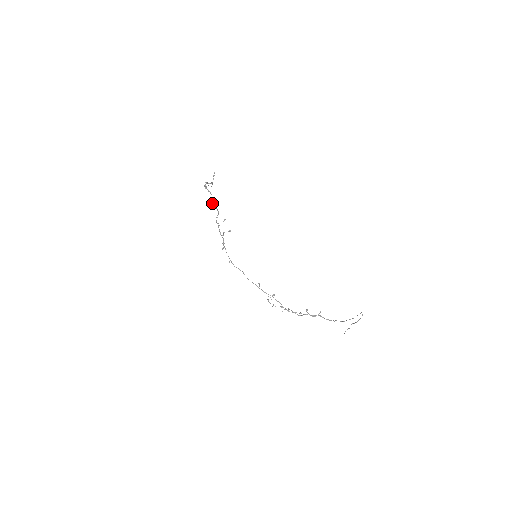
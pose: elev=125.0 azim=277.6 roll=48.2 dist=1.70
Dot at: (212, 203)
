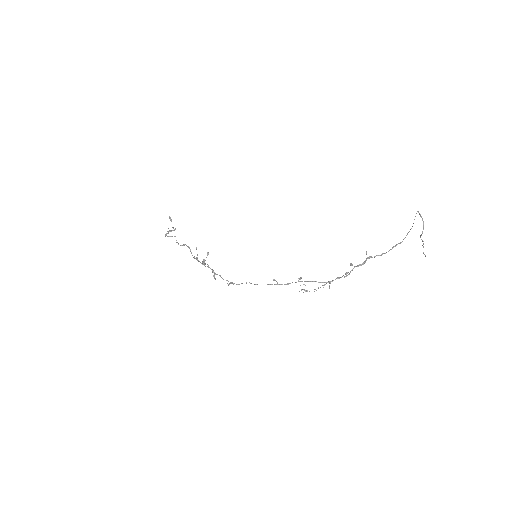
Dot at: occluded
